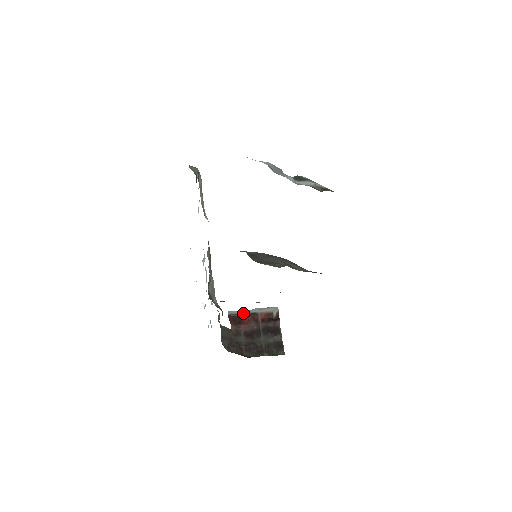
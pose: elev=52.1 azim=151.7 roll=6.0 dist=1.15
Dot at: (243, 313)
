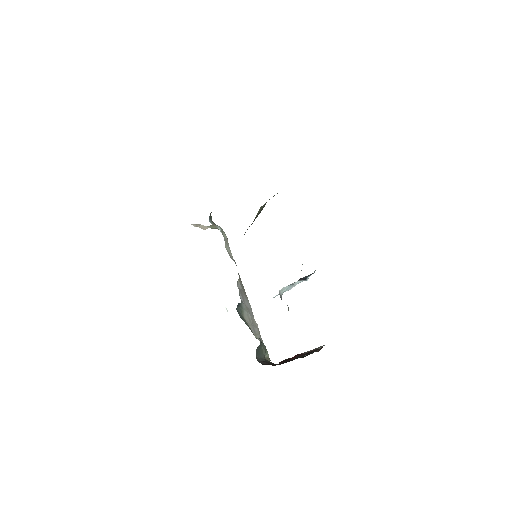
Dot at: occluded
